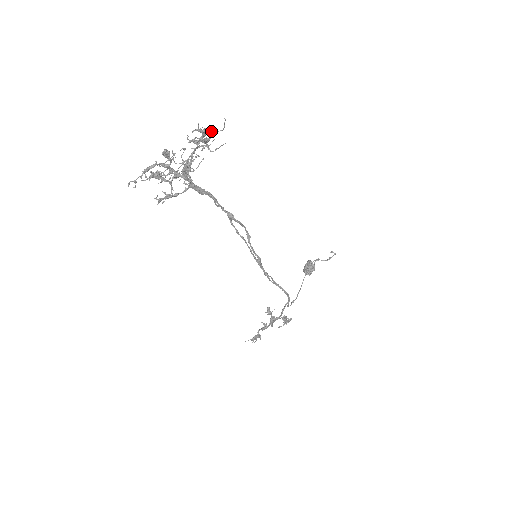
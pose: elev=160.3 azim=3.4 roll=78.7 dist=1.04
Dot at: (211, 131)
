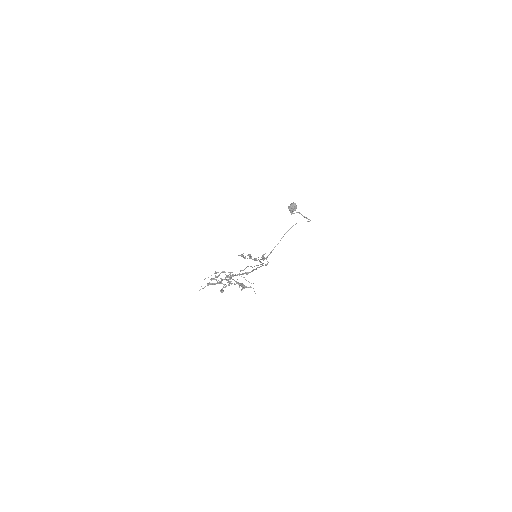
Dot at: occluded
